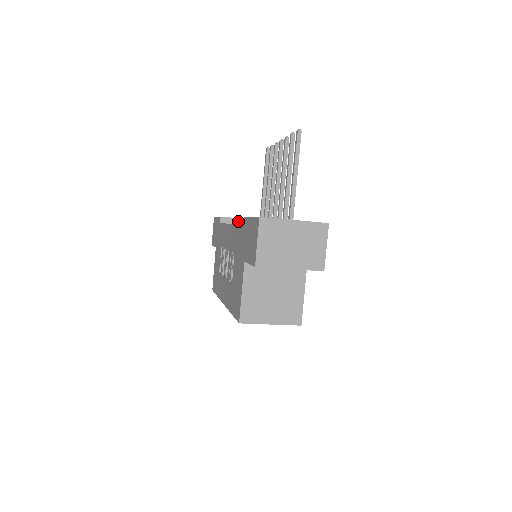
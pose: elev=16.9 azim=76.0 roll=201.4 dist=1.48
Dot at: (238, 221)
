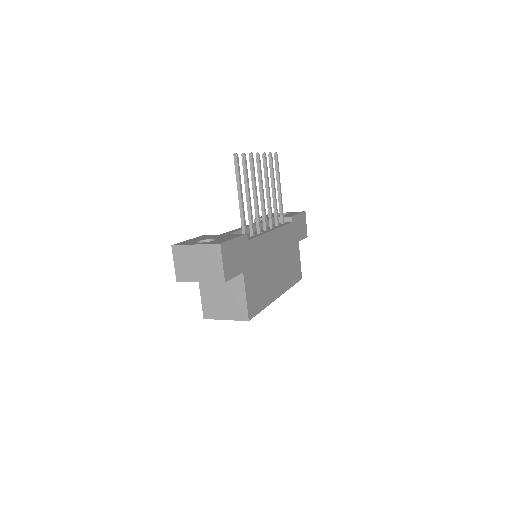
Dot at: occluded
